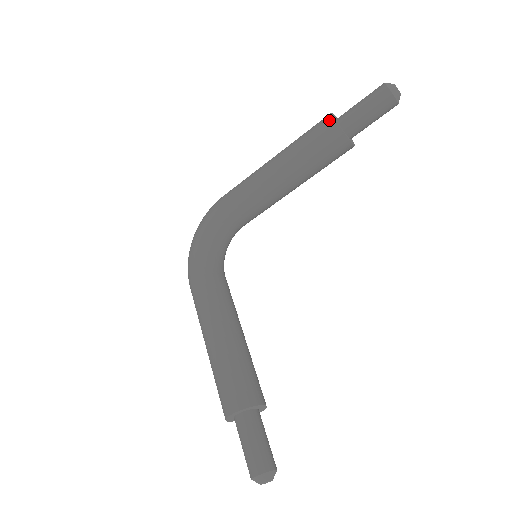
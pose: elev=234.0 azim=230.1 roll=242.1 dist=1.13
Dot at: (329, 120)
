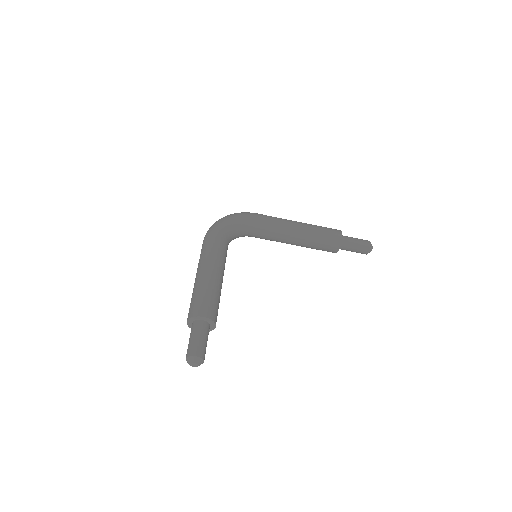
Dot at: (339, 232)
